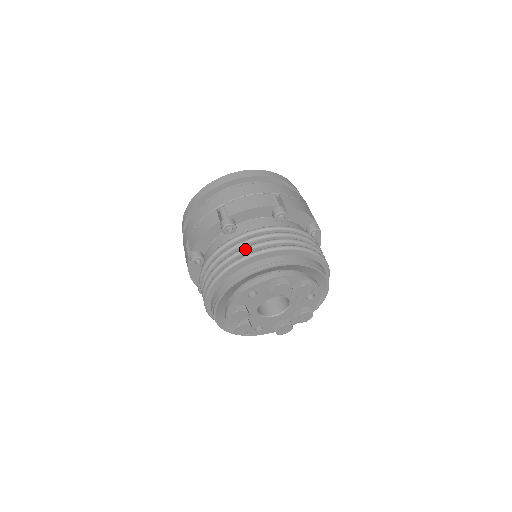
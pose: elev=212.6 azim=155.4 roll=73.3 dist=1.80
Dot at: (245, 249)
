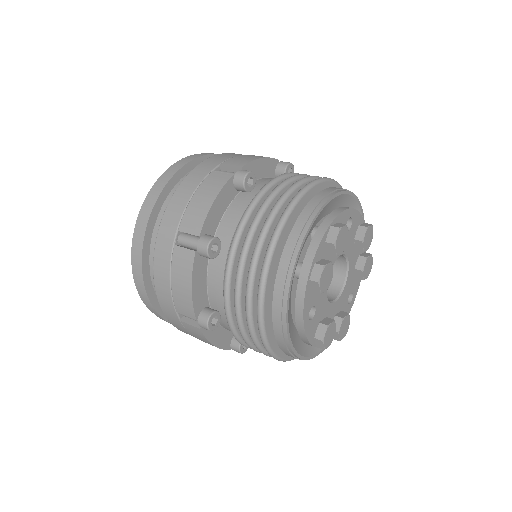
Dot at: occluded
